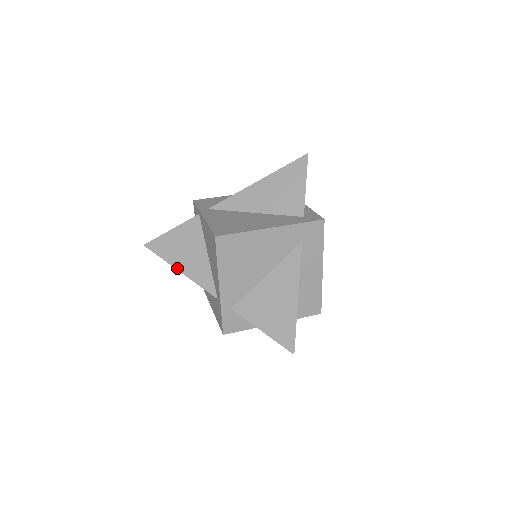
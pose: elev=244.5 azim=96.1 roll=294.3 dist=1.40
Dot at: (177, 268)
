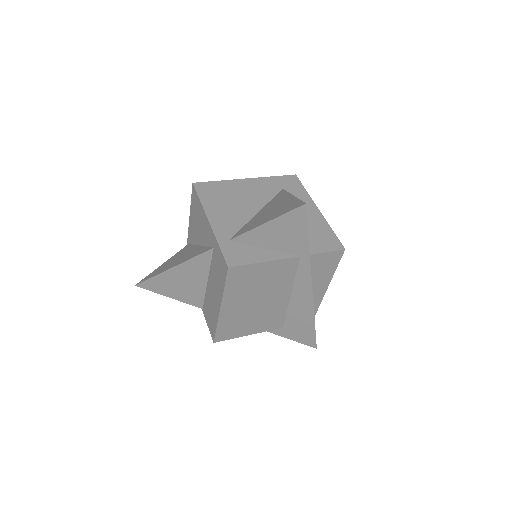
Dot at: (169, 268)
